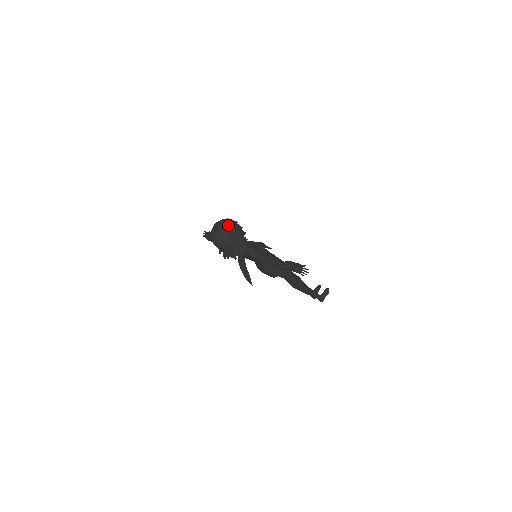
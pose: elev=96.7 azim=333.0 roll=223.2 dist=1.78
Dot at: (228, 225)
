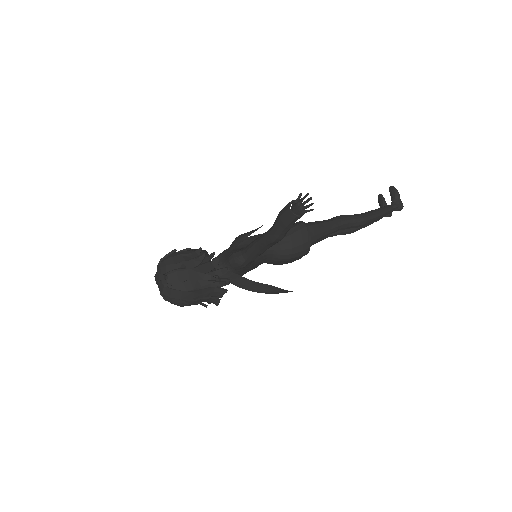
Dot at: (165, 267)
